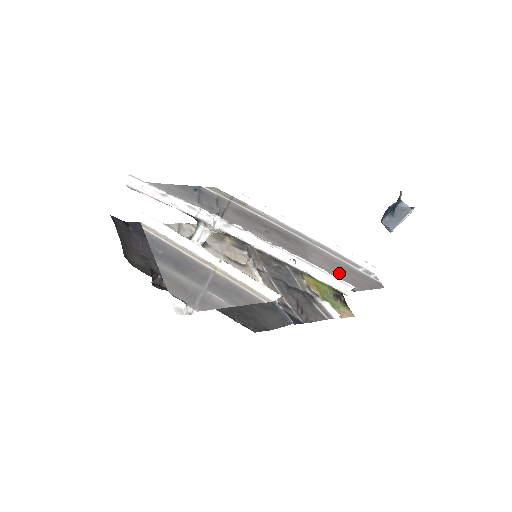
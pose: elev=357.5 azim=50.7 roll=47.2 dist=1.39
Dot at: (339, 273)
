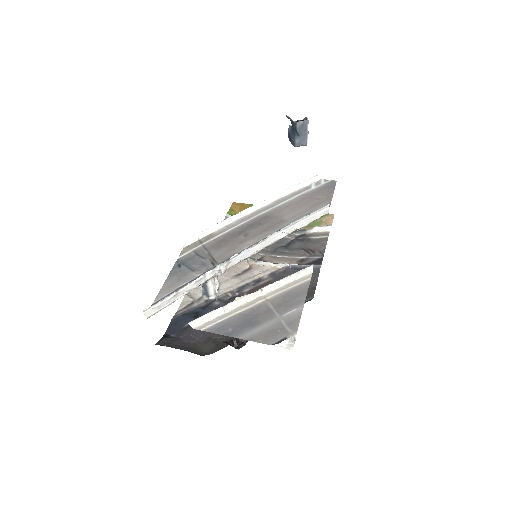
Dot at: (309, 206)
